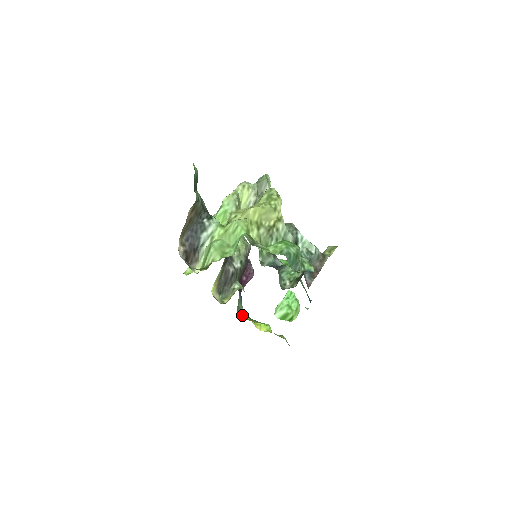
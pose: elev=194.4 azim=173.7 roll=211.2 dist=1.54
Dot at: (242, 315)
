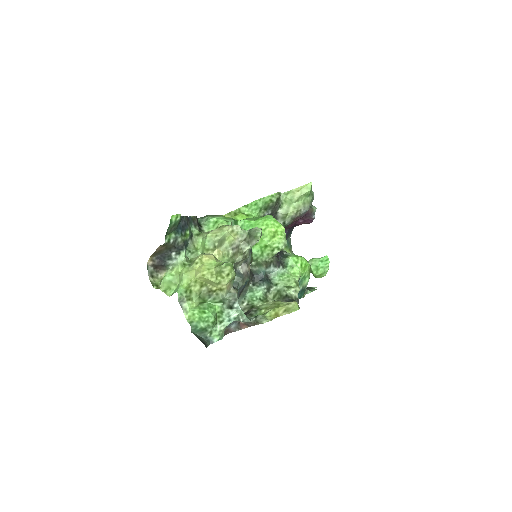
Dot at: occluded
